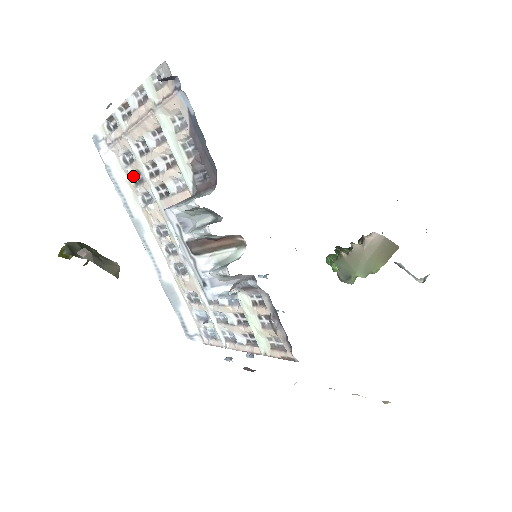
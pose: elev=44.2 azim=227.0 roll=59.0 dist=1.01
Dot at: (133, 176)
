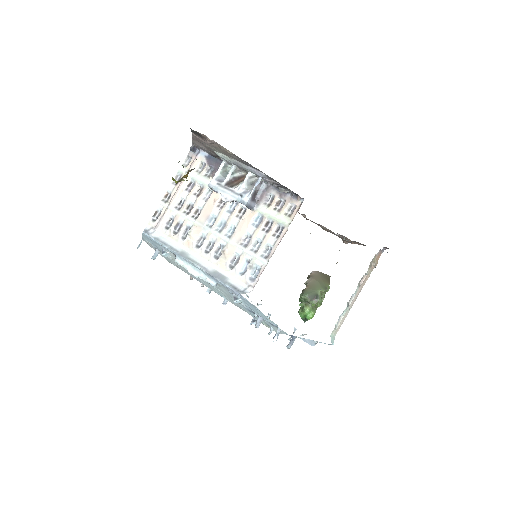
Dot at: (174, 231)
